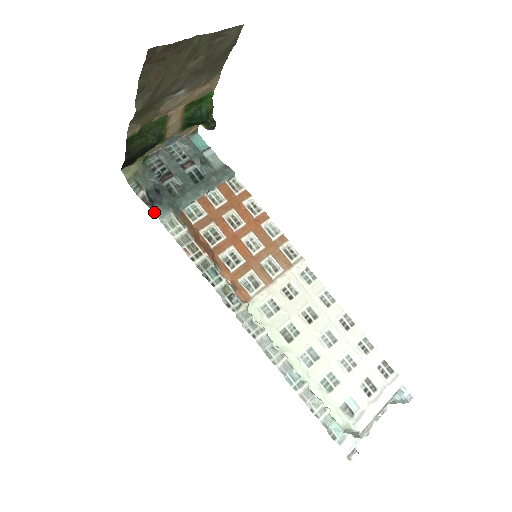
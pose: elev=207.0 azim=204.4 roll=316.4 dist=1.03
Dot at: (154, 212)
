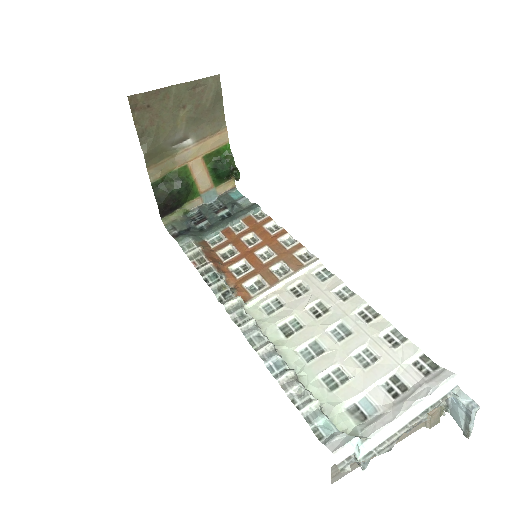
Dot at: (176, 240)
